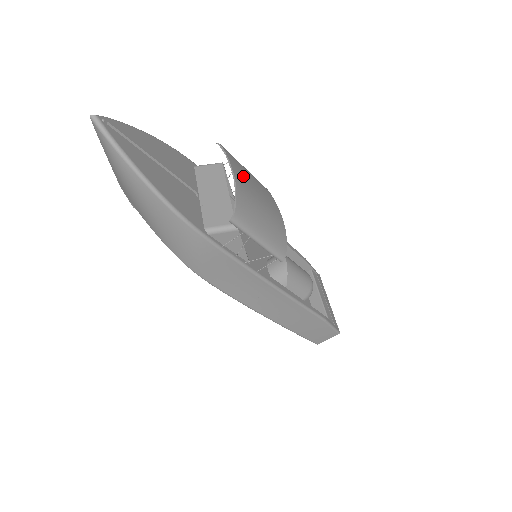
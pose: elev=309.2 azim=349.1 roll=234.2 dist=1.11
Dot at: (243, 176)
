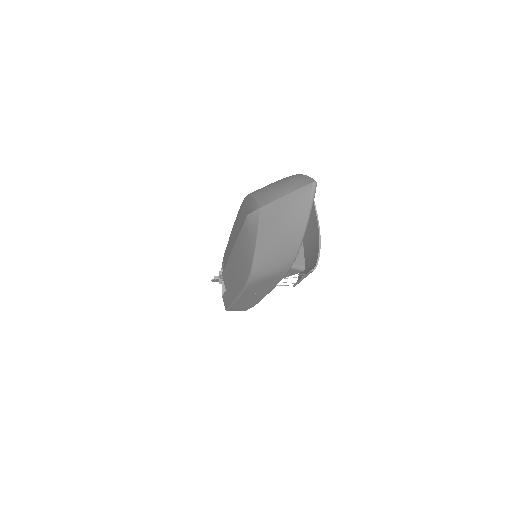
Dot at: (313, 224)
